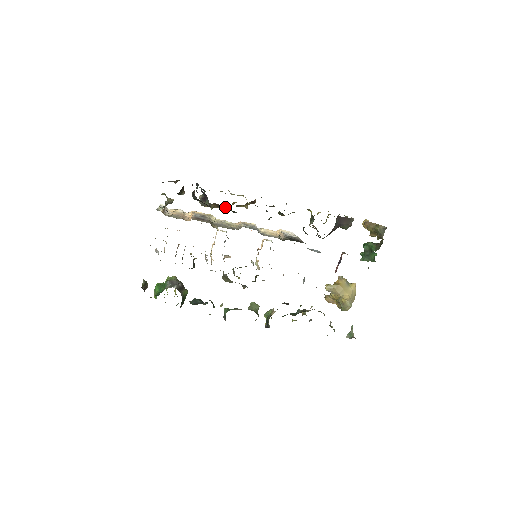
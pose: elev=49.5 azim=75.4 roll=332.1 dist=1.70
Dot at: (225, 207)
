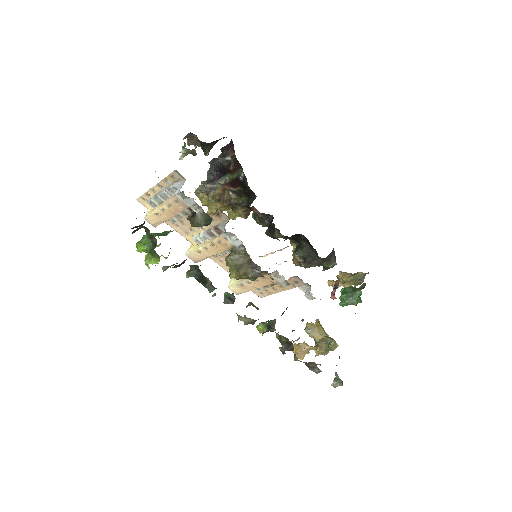
Dot at: (234, 195)
